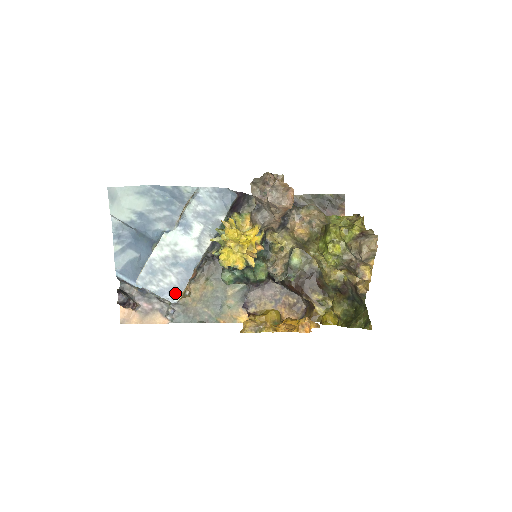
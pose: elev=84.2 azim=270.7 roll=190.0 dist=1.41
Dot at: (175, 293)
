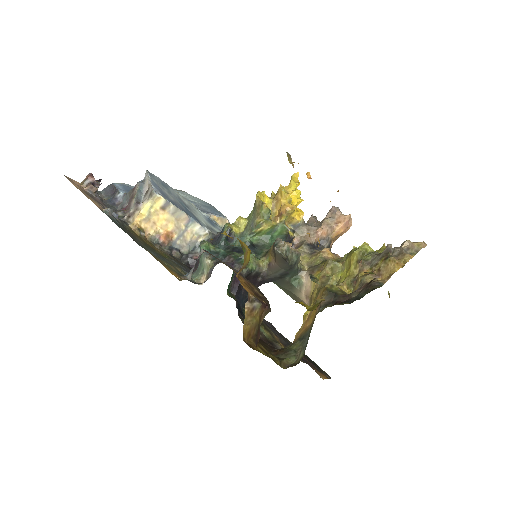
Dot at: (163, 195)
